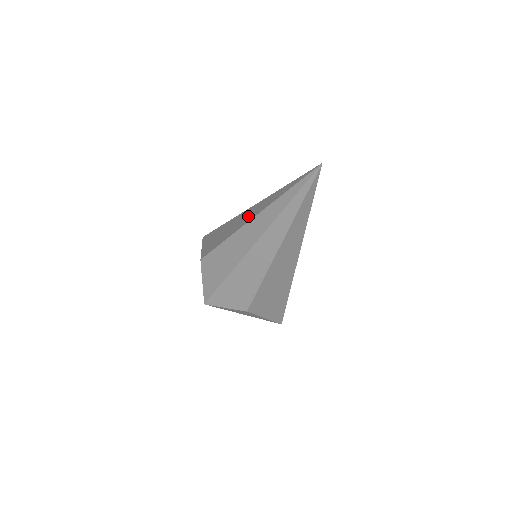
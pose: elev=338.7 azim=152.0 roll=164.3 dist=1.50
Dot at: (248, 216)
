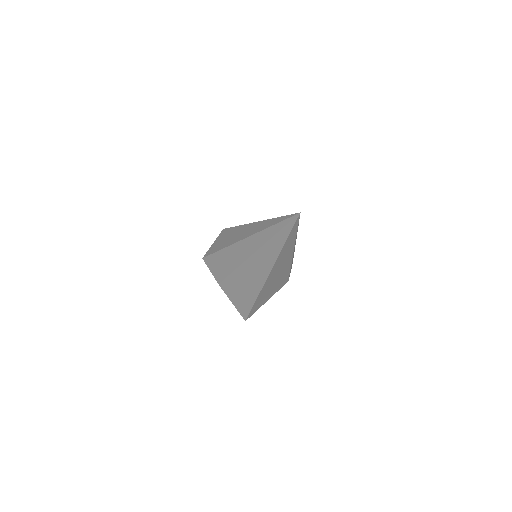
Dot at: occluded
